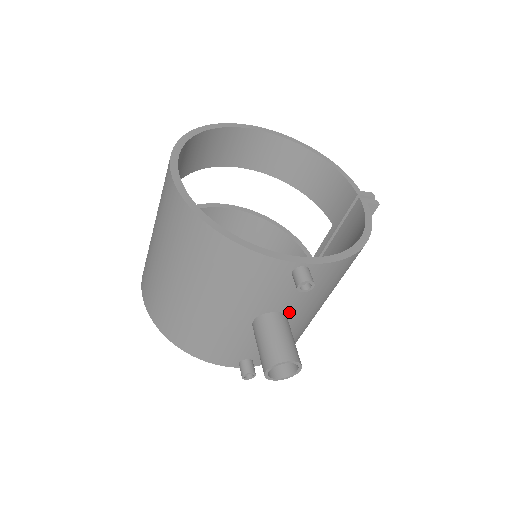
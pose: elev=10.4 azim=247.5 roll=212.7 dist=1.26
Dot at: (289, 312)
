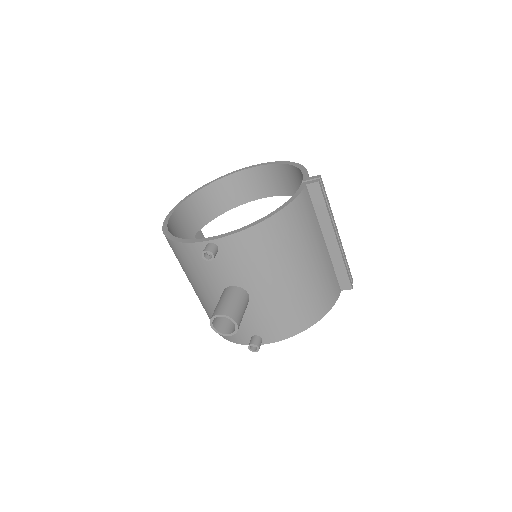
Dot at: (242, 285)
